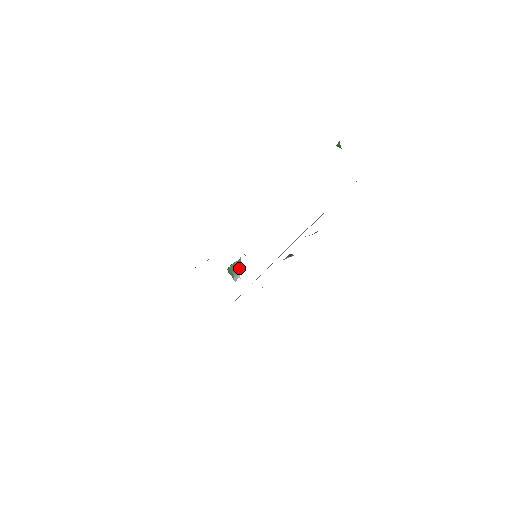
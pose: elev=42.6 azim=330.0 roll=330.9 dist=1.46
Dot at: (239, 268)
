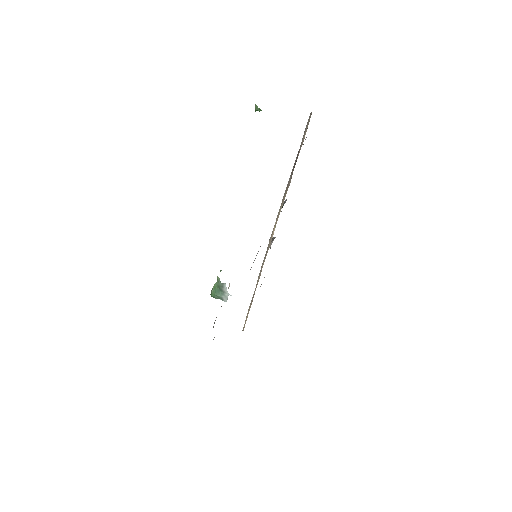
Dot at: (223, 287)
